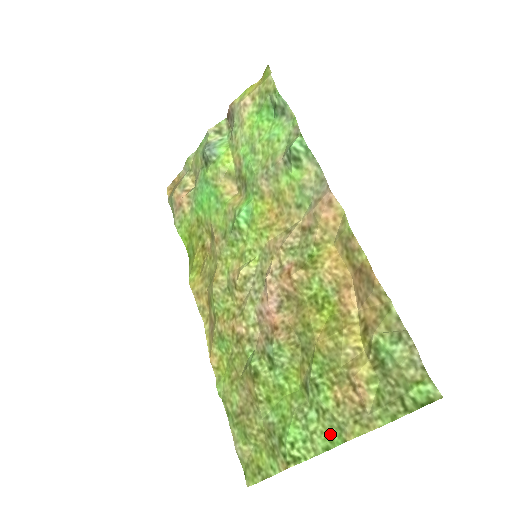
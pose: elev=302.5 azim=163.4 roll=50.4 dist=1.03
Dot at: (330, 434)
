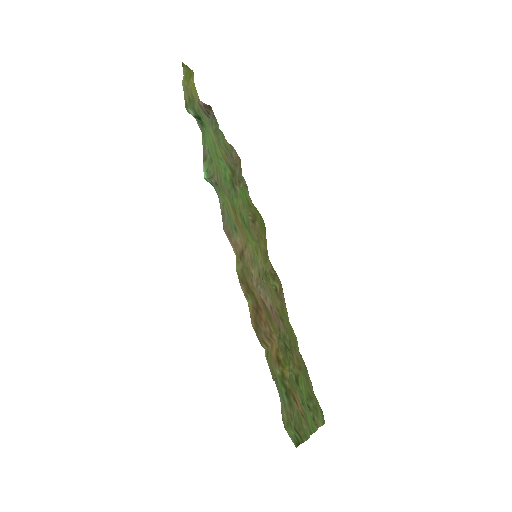
Dot at: (310, 422)
